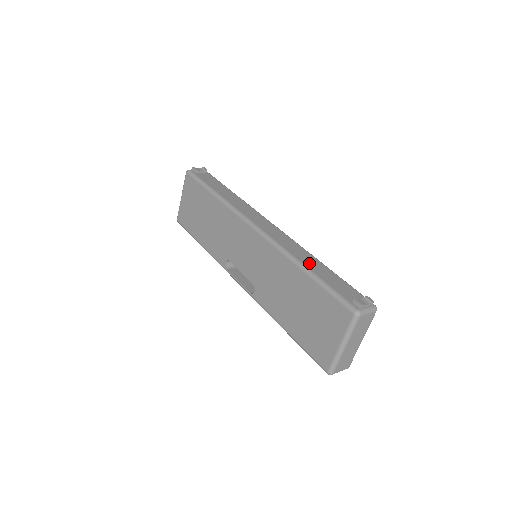
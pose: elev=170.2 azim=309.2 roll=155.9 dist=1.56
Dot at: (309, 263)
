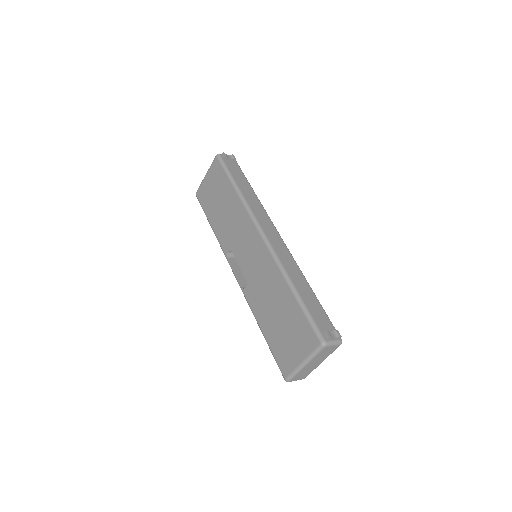
Dot at: (298, 284)
